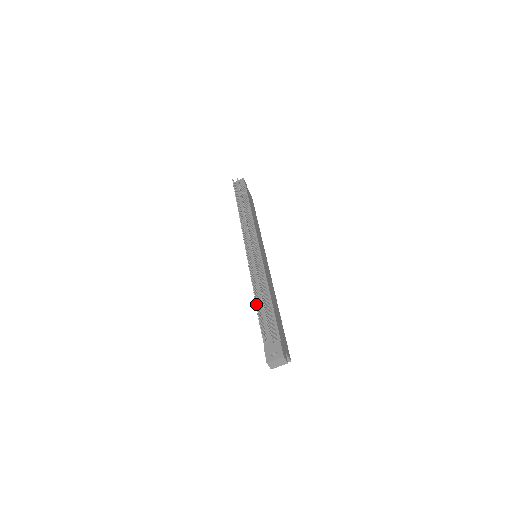
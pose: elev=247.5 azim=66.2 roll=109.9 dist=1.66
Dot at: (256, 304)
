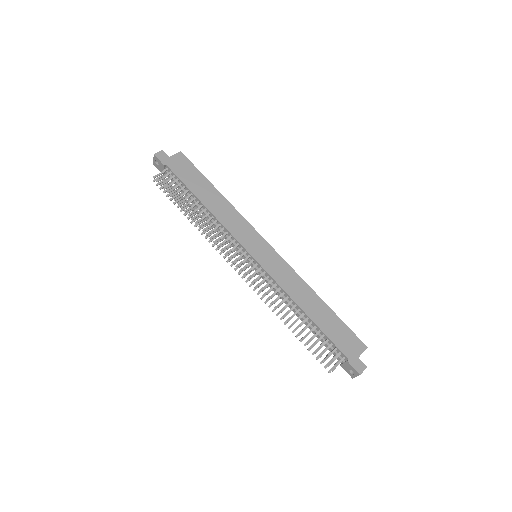
Dot at: occluded
